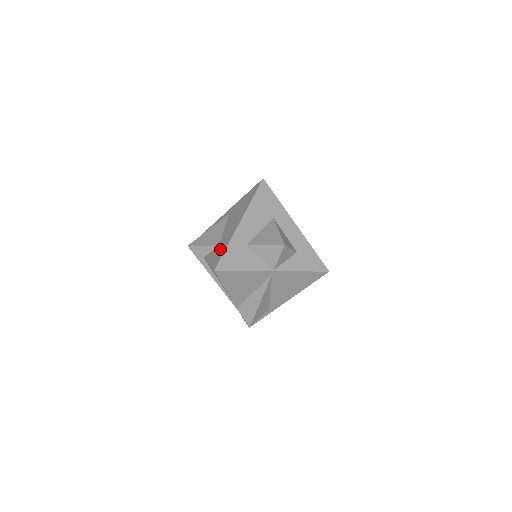
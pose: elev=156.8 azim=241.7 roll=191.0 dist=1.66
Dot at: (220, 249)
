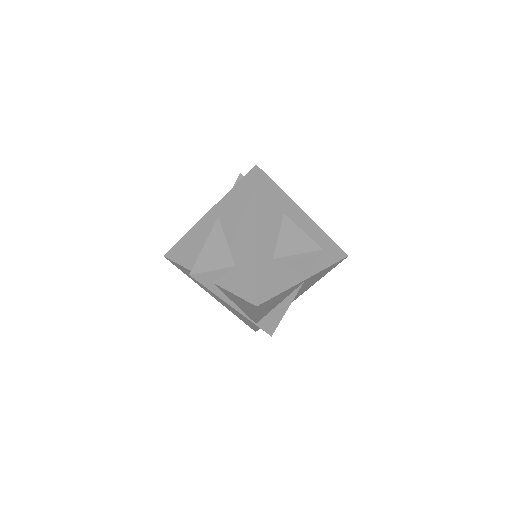
Dot at: (244, 273)
